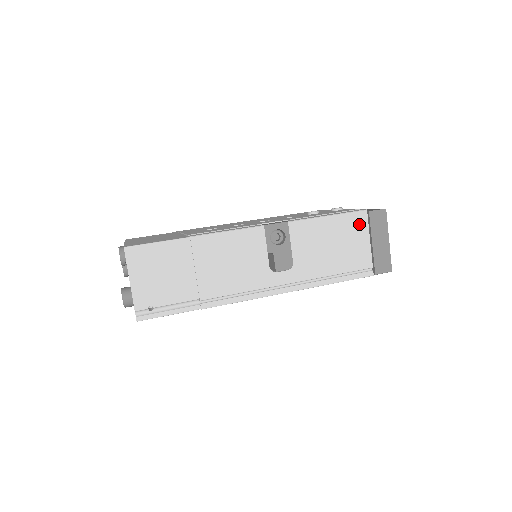
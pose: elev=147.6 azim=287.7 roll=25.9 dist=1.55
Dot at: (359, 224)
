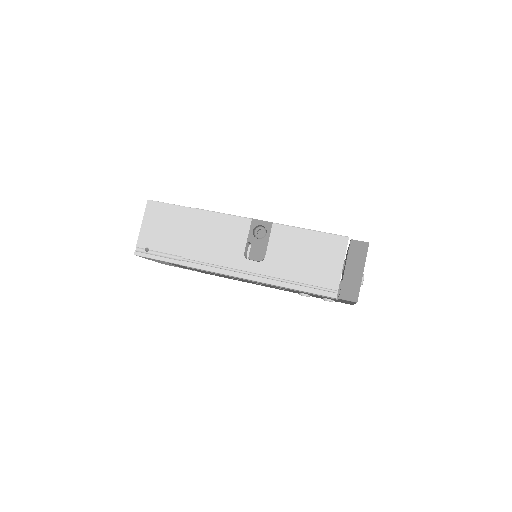
Dot at: (337, 247)
